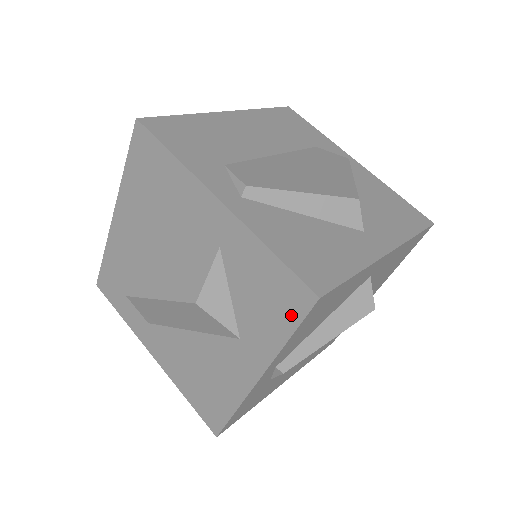
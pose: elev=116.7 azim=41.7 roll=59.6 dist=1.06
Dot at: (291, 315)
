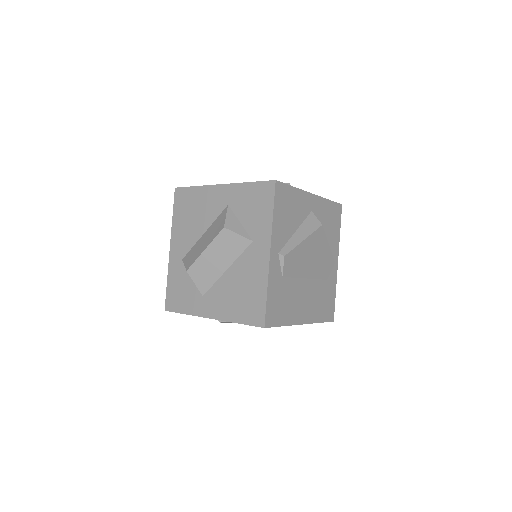
Dot at: (269, 200)
